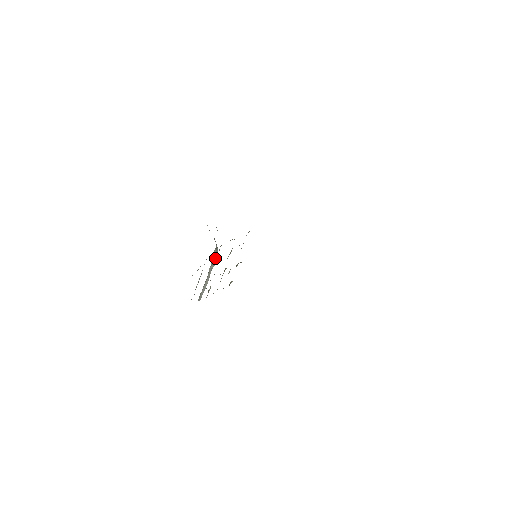
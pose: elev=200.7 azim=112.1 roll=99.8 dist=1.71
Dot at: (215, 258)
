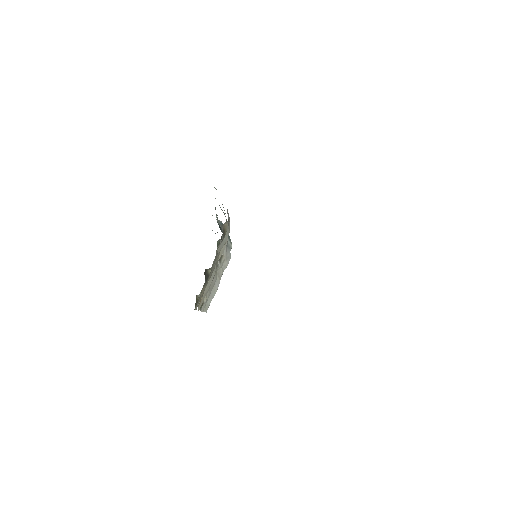
Dot at: (226, 257)
